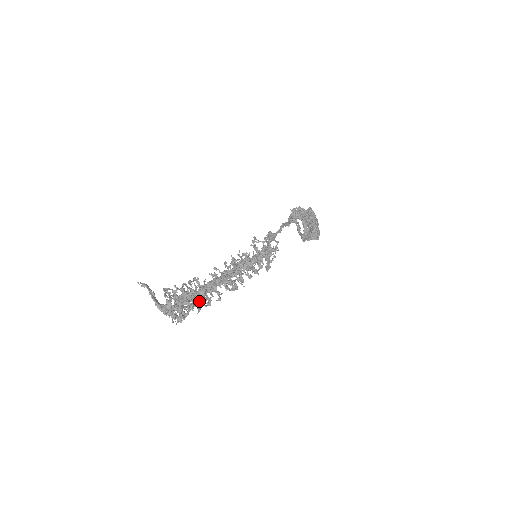
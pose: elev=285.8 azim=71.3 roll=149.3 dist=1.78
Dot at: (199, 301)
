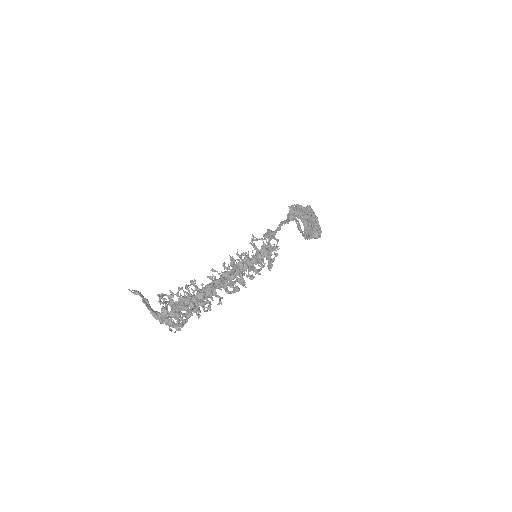
Dot at: (198, 306)
